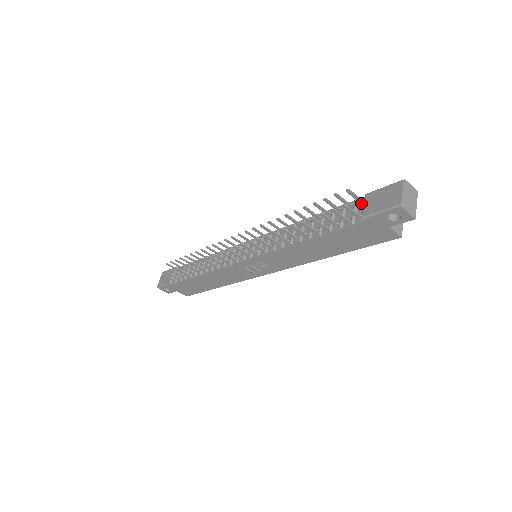
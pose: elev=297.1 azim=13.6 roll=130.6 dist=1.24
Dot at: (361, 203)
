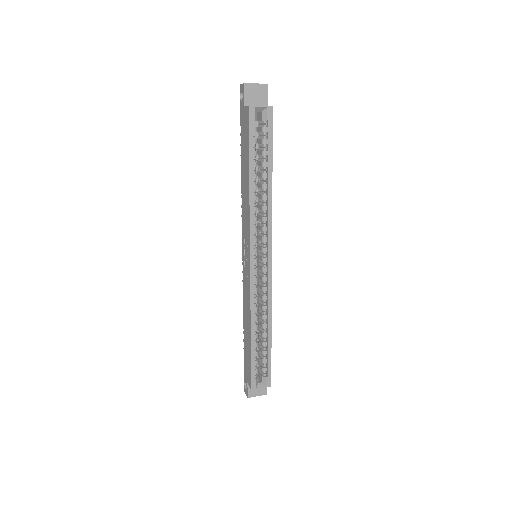
Dot at: occluded
